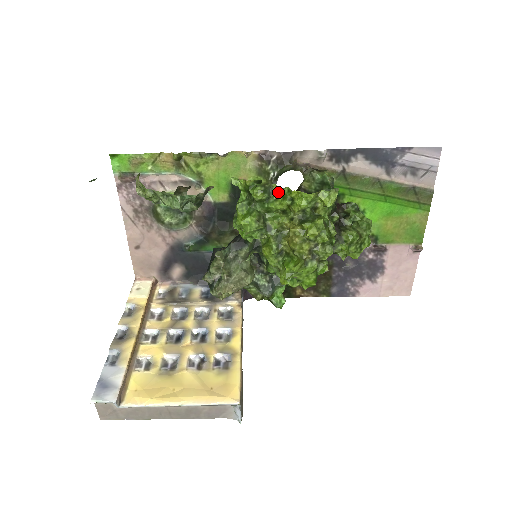
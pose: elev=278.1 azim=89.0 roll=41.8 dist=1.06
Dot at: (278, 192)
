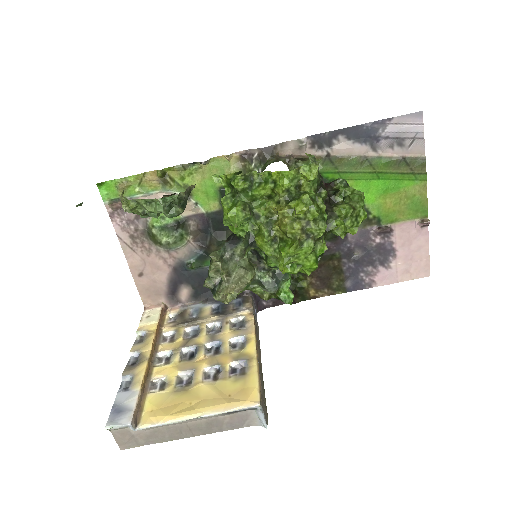
Dot at: (259, 178)
